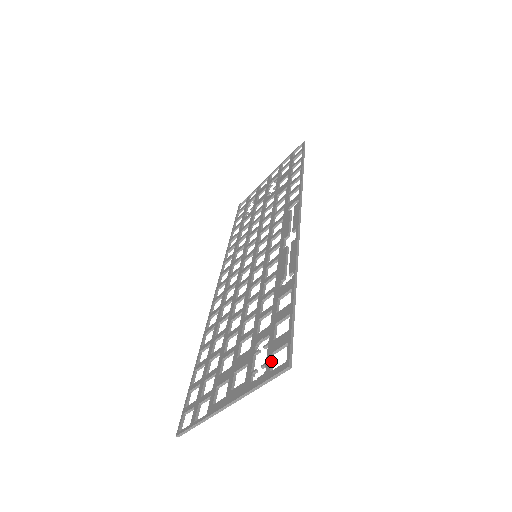
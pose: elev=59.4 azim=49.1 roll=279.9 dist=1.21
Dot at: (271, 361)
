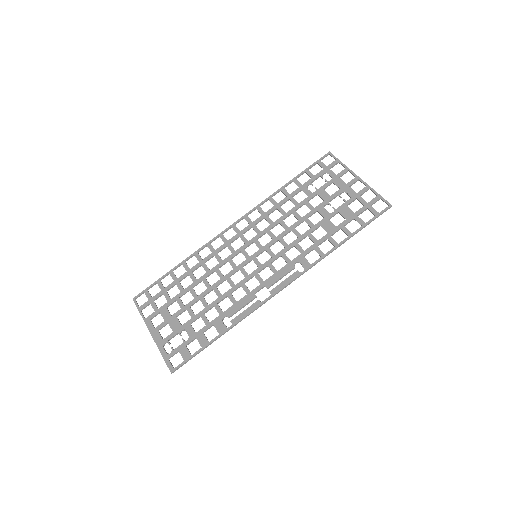
Dot at: (174, 354)
